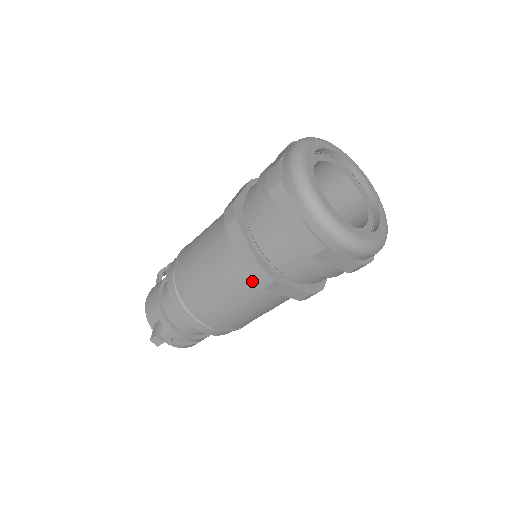
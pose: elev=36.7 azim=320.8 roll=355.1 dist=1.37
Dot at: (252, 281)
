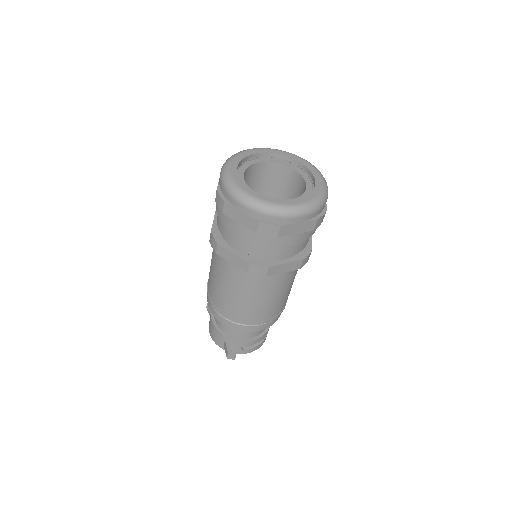
Dot at: (257, 277)
